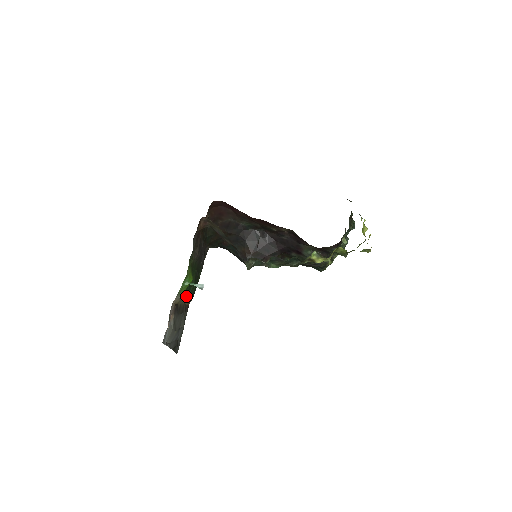
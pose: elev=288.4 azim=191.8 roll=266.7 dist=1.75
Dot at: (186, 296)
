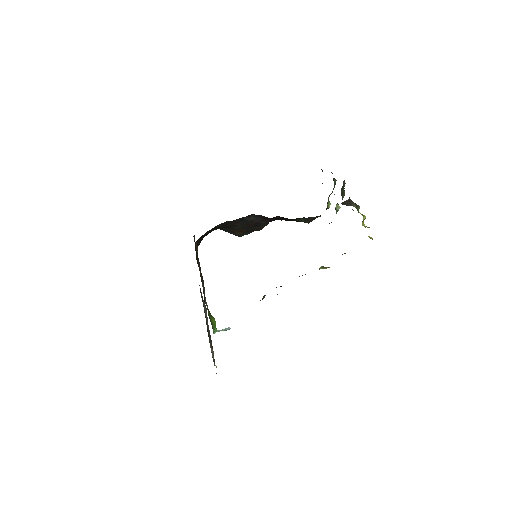
Dot at: occluded
